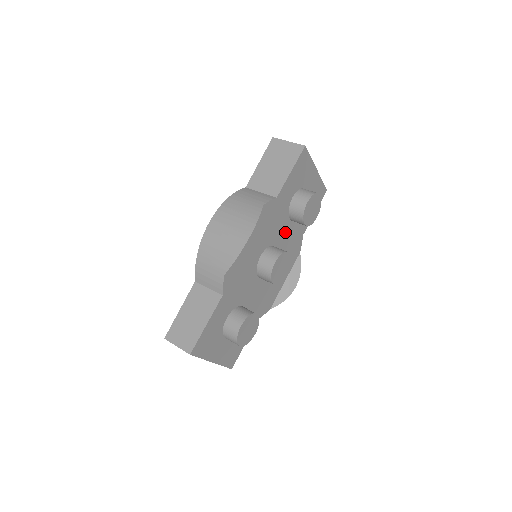
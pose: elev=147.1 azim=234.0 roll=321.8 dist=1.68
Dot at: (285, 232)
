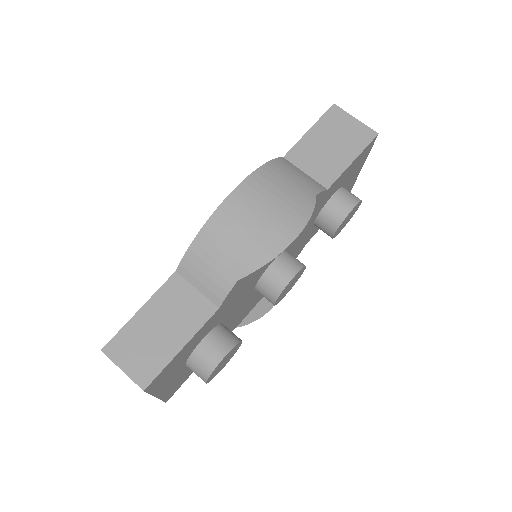
Dot at: (302, 236)
